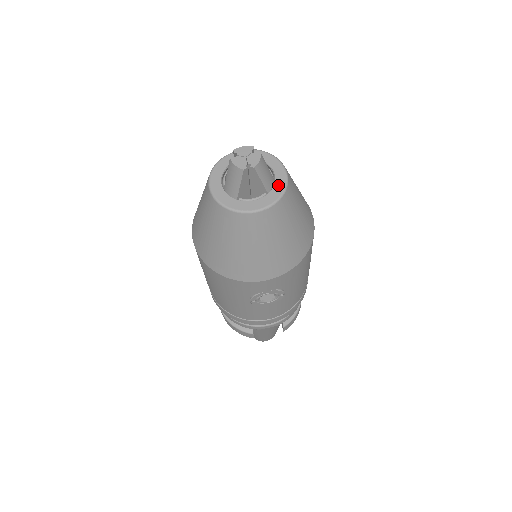
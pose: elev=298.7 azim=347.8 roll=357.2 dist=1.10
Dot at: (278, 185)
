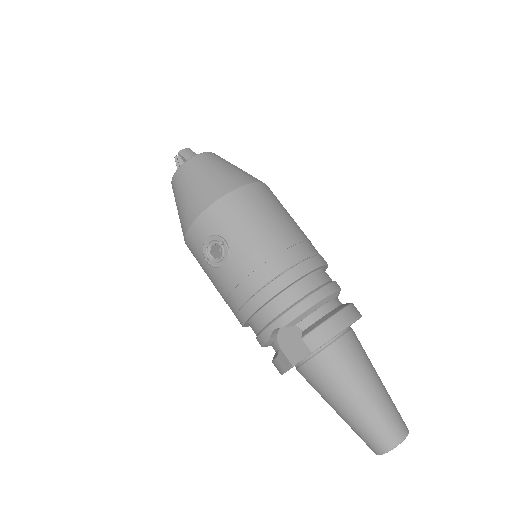
Dot at: occluded
